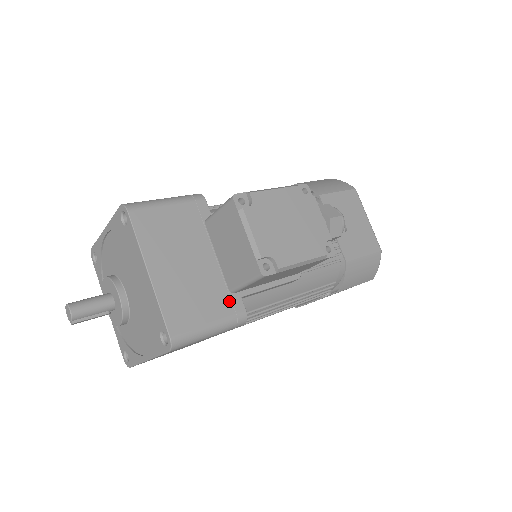
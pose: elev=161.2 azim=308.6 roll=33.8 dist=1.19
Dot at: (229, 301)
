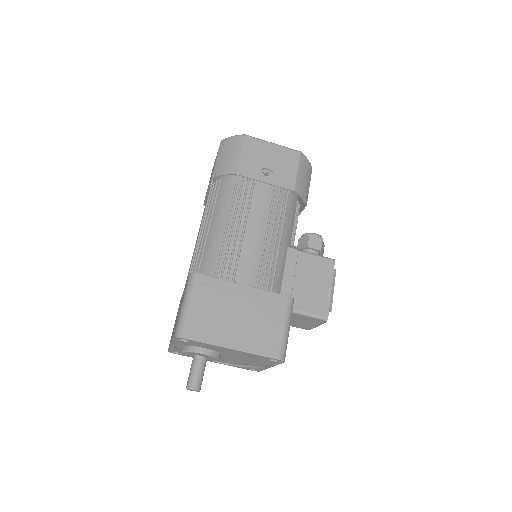
Dot at: occluded
